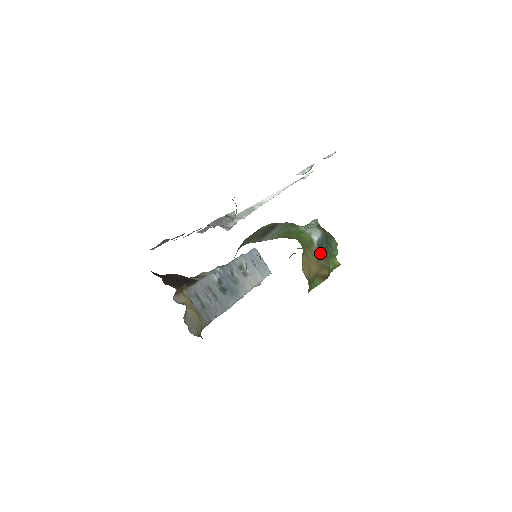
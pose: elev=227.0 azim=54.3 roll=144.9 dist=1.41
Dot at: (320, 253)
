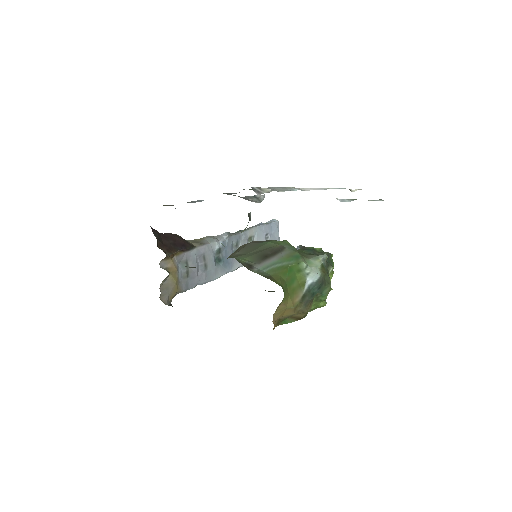
Dot at: (304, 299)
